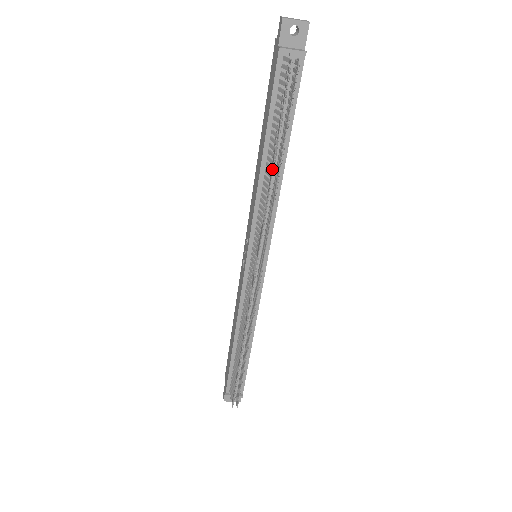
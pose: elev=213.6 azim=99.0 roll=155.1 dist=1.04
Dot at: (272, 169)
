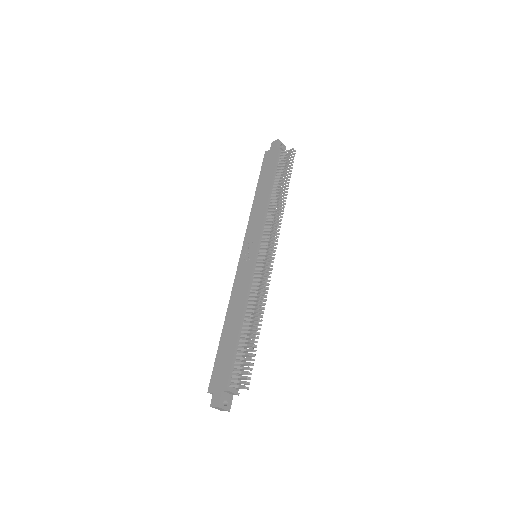
Dot at: (281, 193)
